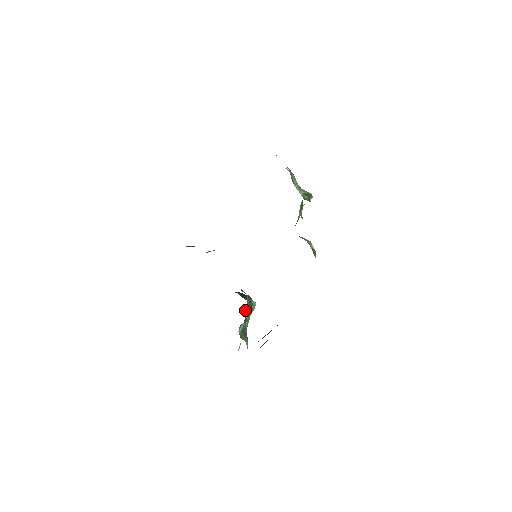
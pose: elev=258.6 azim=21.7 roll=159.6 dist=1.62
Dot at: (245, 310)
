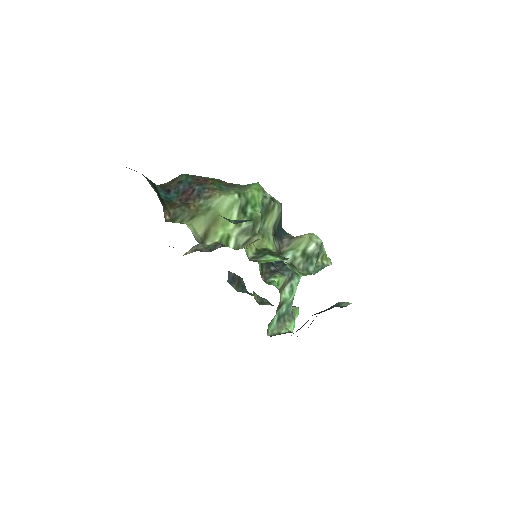
Dot at: (284, 287)
